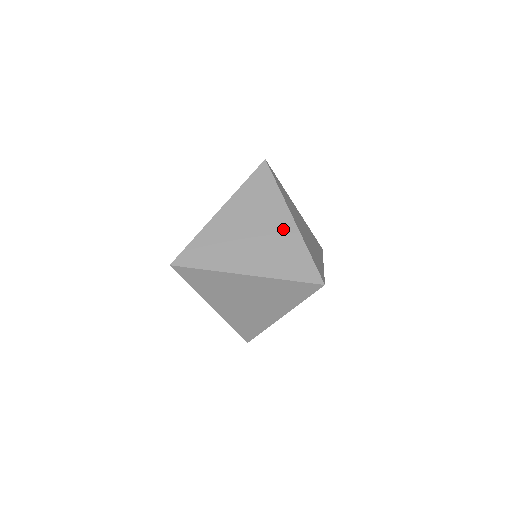
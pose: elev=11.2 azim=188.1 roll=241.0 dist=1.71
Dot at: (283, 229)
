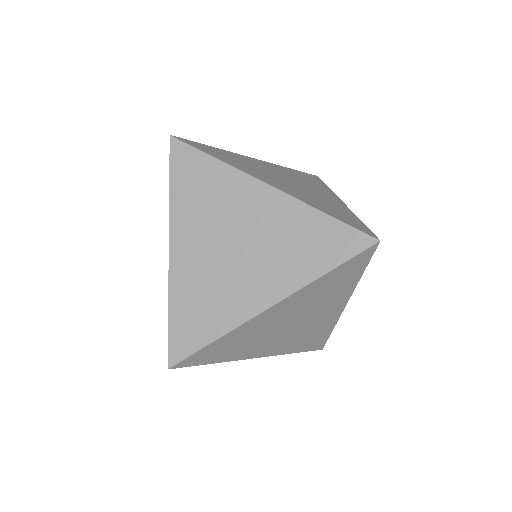
Dot at: (328, 198)
